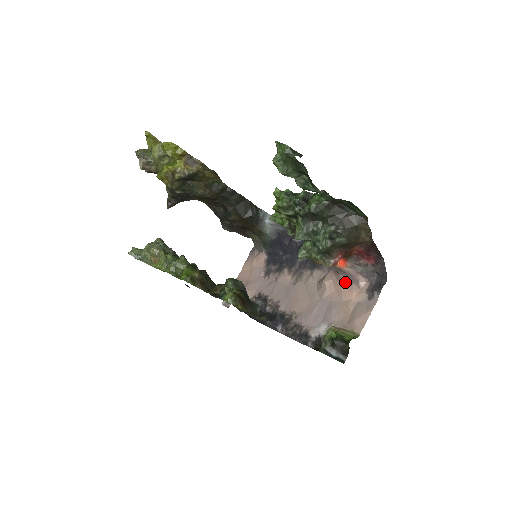
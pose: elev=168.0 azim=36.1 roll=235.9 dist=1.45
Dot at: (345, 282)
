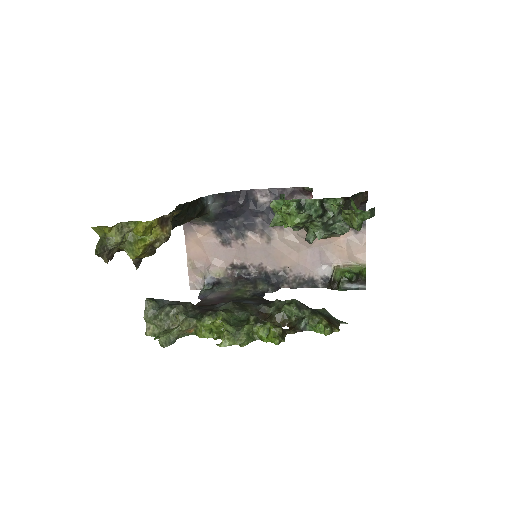
Dot at: occluded
